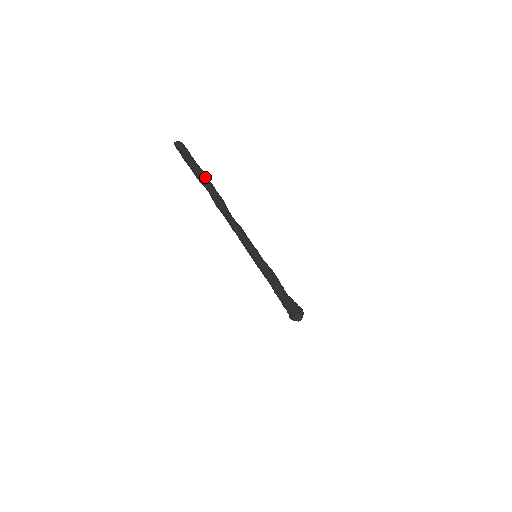
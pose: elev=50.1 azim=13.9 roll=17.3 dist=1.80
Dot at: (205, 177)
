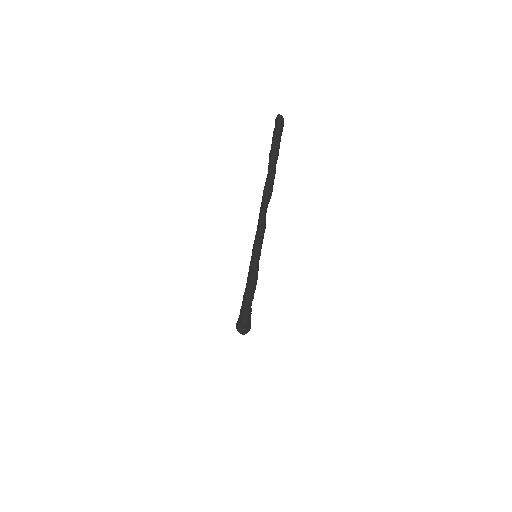
Dot at: (276, 162)
